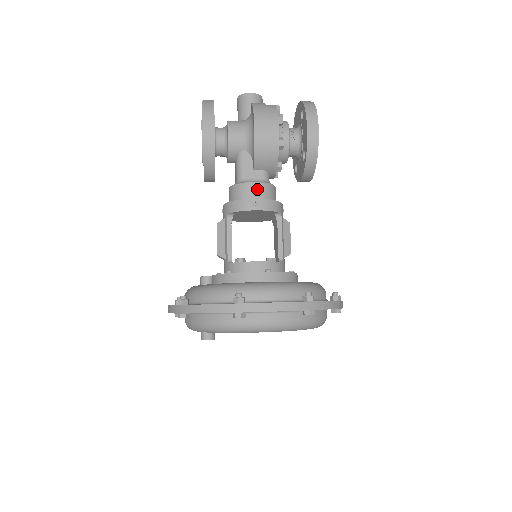
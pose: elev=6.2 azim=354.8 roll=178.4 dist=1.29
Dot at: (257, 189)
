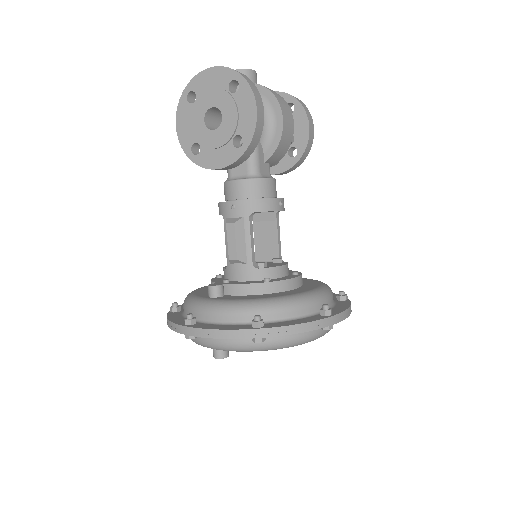
Dot at: (274, 186)
